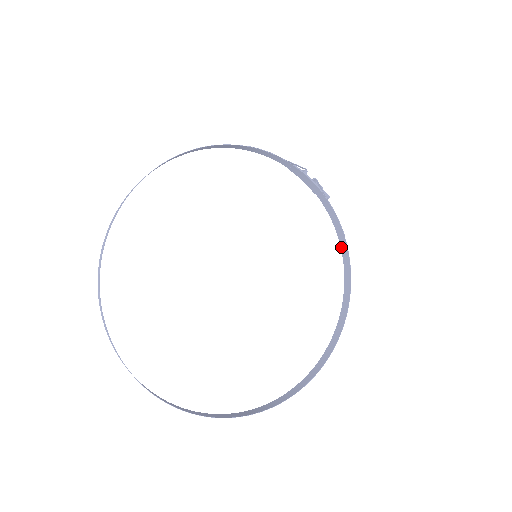
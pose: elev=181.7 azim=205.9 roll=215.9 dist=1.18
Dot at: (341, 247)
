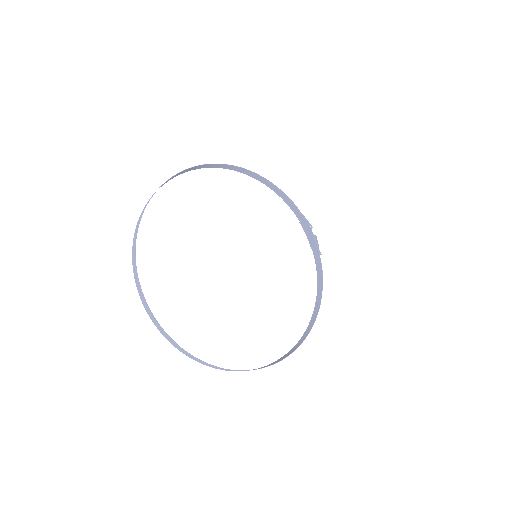
Dot at: (317, 294)
